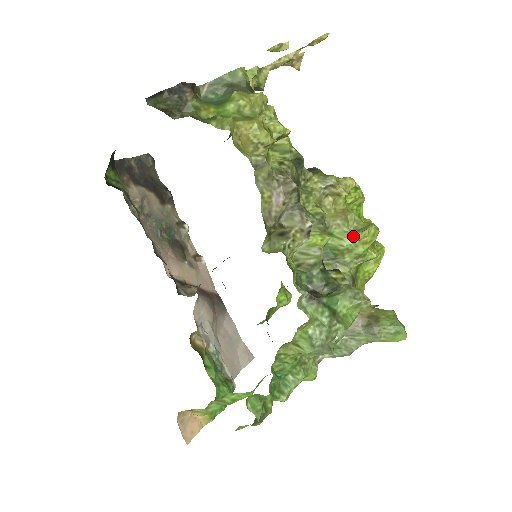
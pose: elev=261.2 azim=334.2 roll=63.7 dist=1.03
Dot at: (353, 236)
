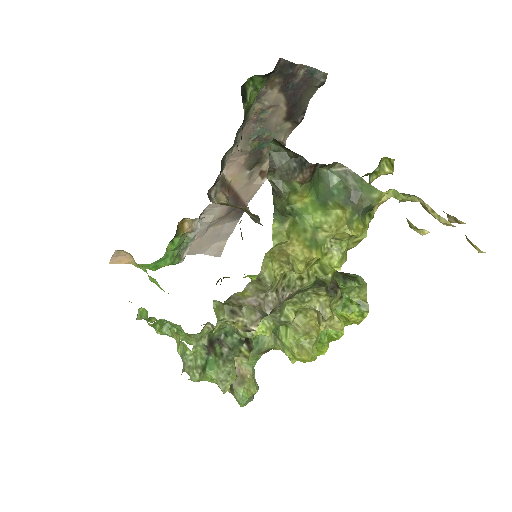
Dot at: (293, 345)
